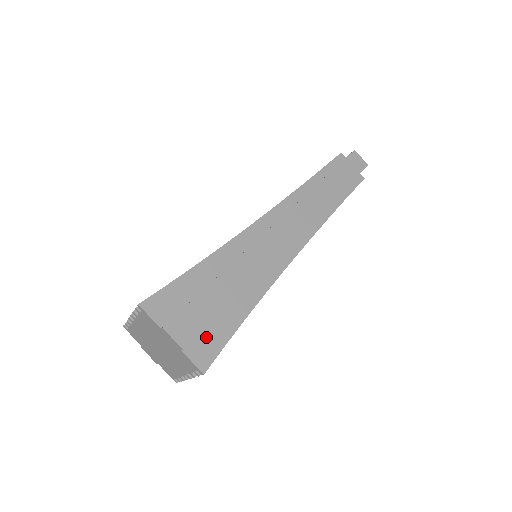
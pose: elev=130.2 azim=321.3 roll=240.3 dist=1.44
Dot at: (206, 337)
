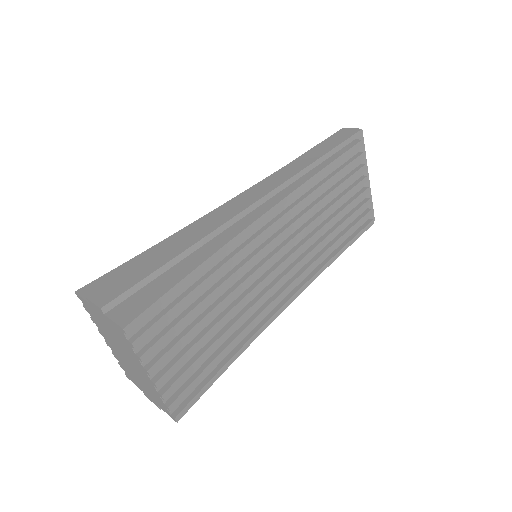
Dot at: (137, 298)
